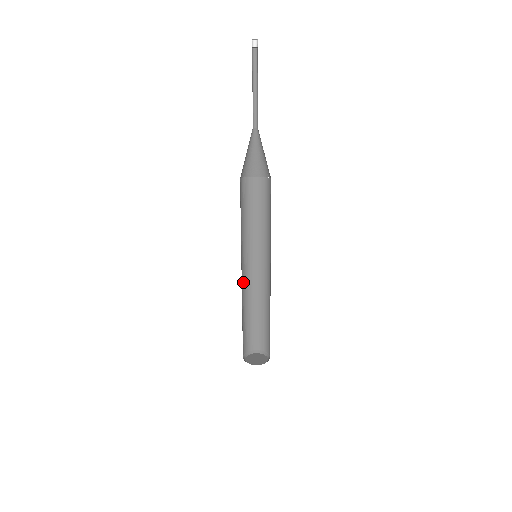
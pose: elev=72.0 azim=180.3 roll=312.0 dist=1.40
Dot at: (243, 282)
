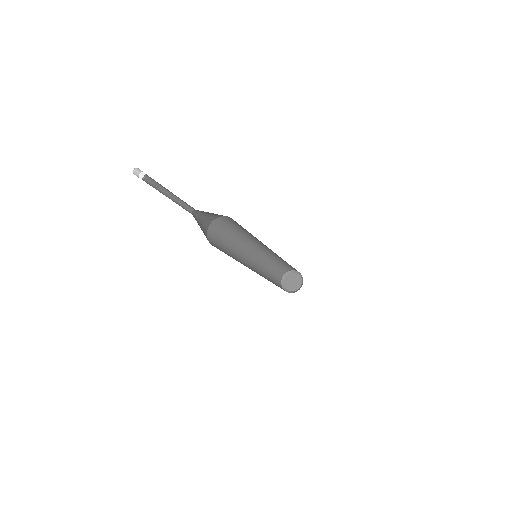
Dot at: (254, 264)
